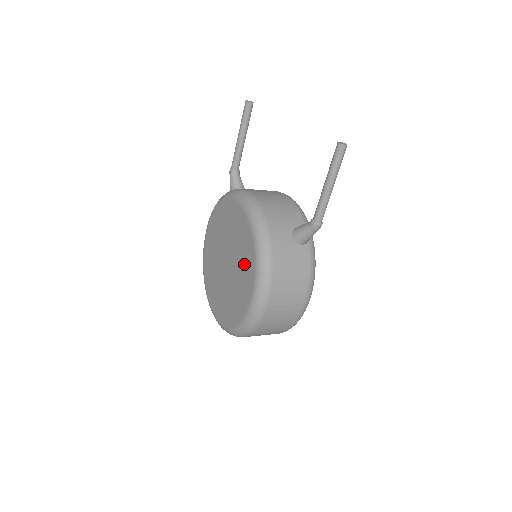
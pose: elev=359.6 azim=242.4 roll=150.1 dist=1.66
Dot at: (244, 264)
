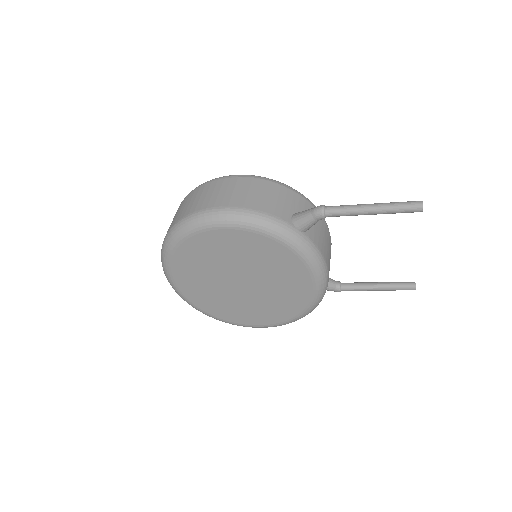
Dot at: (272, 309)
